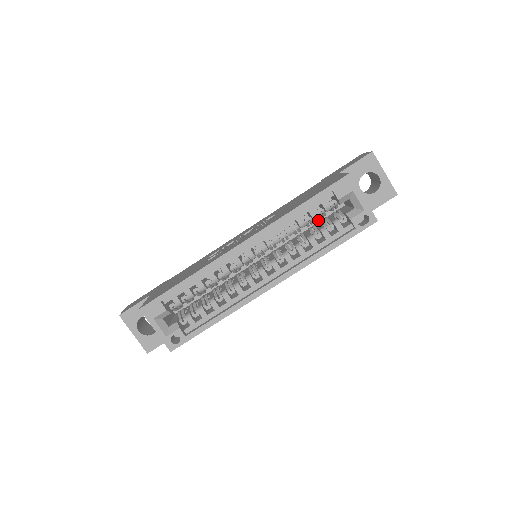
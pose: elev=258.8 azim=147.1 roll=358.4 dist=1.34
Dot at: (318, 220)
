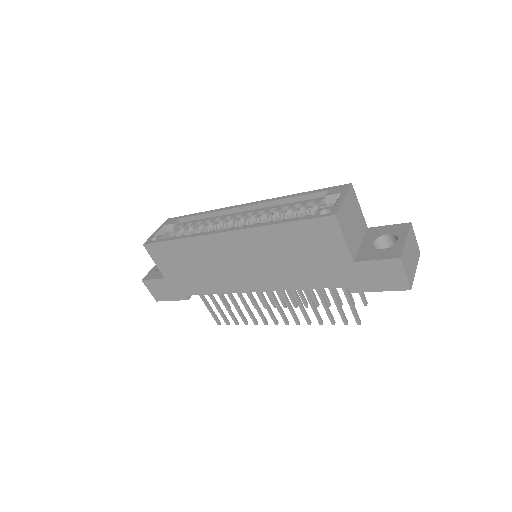
Dot at: occluded
